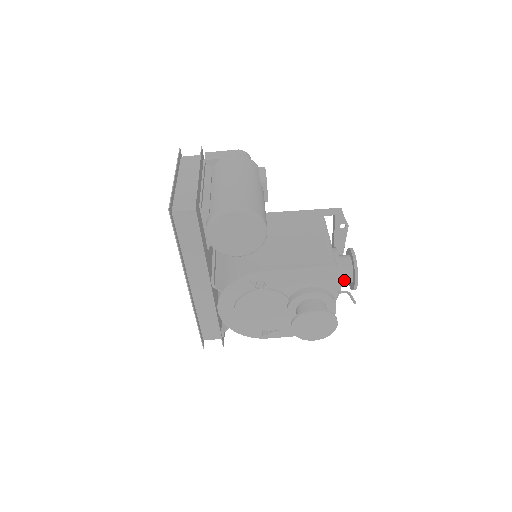
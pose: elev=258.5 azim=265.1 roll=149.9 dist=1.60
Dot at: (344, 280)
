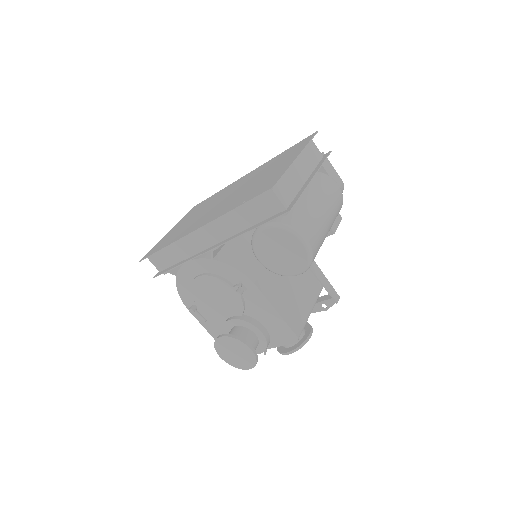
Dot at: occluded
